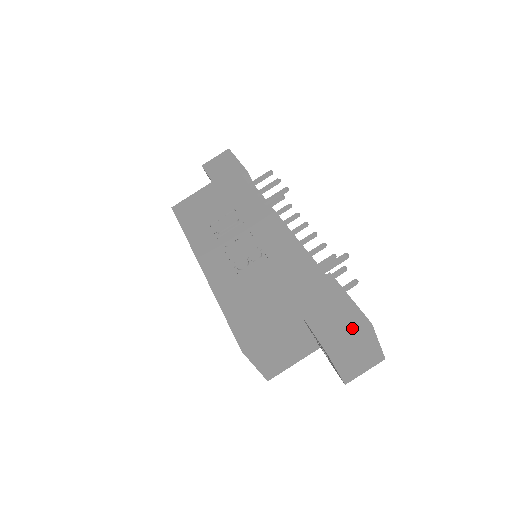
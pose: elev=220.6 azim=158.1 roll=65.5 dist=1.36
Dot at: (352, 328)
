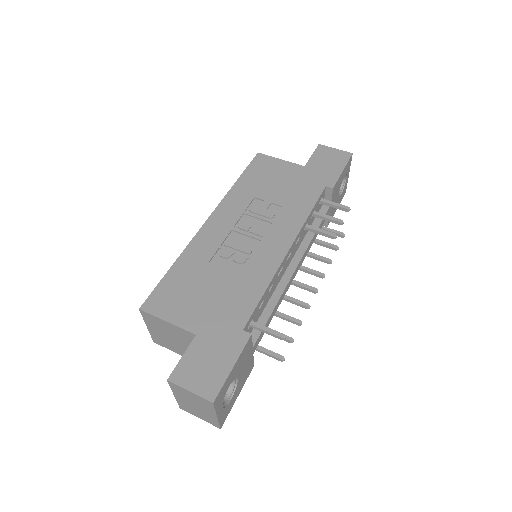
Dot at: (201, 388)
